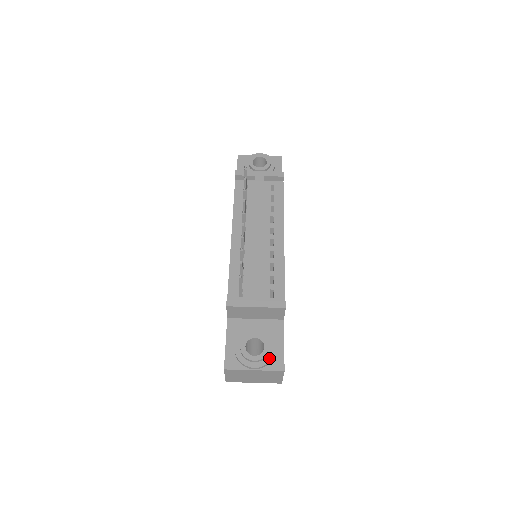
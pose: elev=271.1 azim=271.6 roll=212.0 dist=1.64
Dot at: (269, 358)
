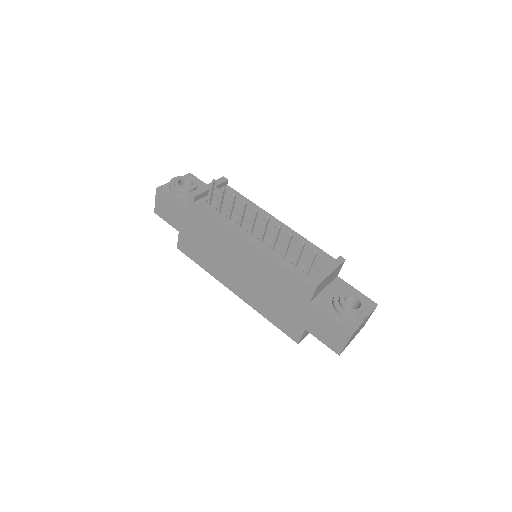
Dot at: (365, 303)
